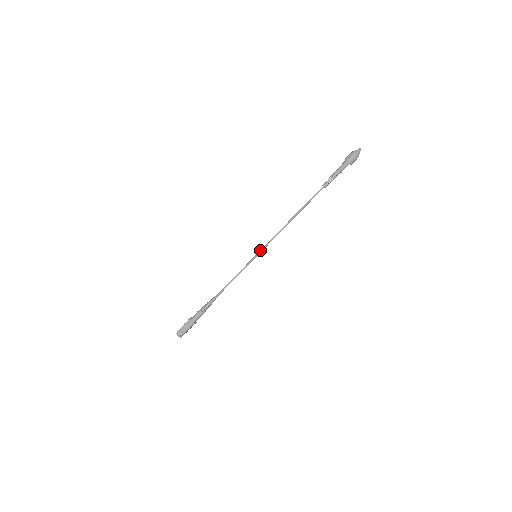
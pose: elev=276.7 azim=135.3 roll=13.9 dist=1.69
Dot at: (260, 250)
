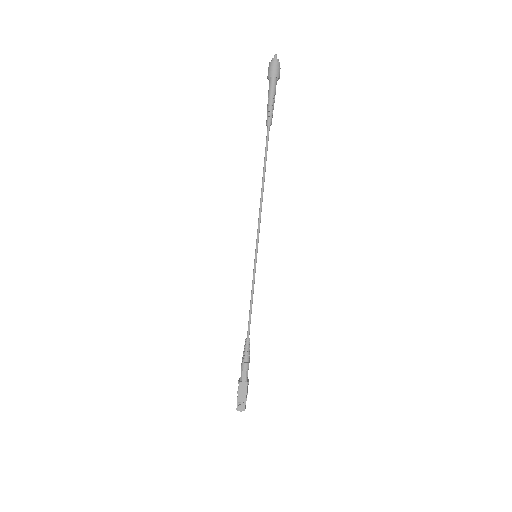
Dot at: occluded
